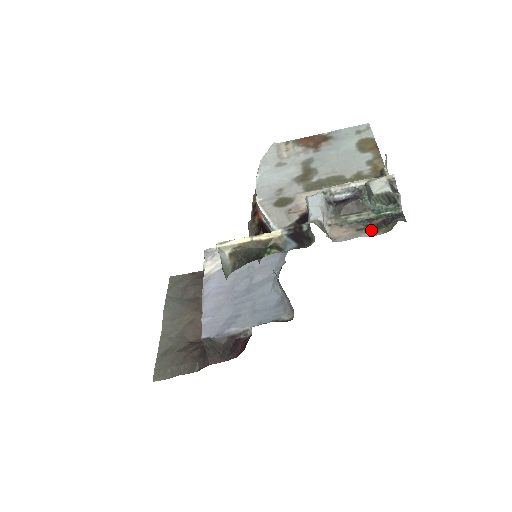
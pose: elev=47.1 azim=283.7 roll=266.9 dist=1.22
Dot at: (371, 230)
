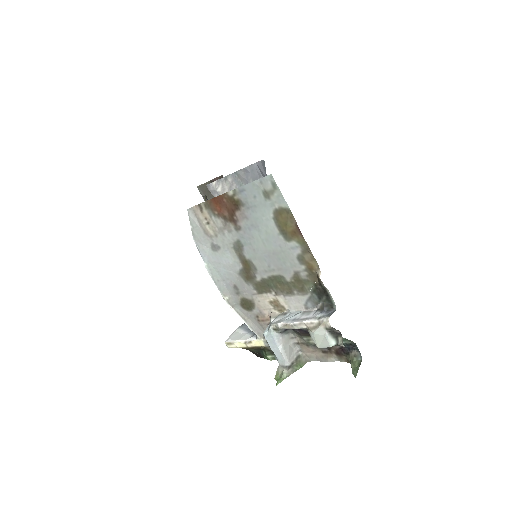
Dot at: (334, 355)
